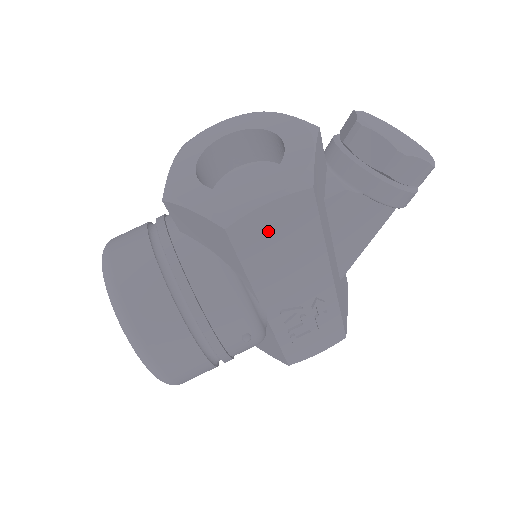
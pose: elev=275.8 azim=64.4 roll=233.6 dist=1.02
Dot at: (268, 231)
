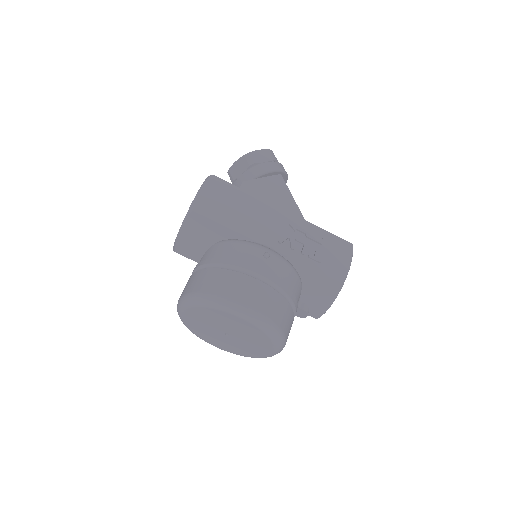
Dot at: (215, 202)
